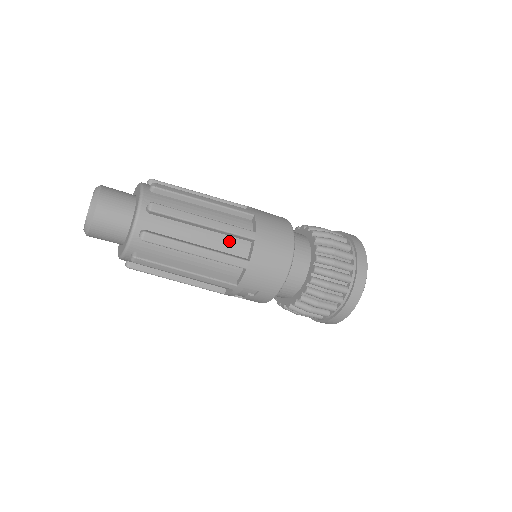
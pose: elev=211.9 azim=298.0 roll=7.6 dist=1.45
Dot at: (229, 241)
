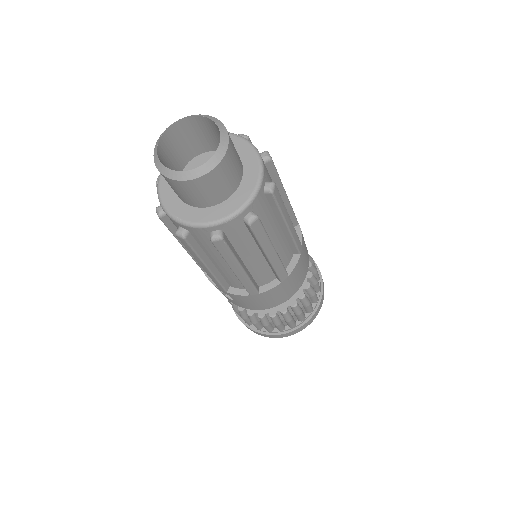
Dot at: (265, 271)
